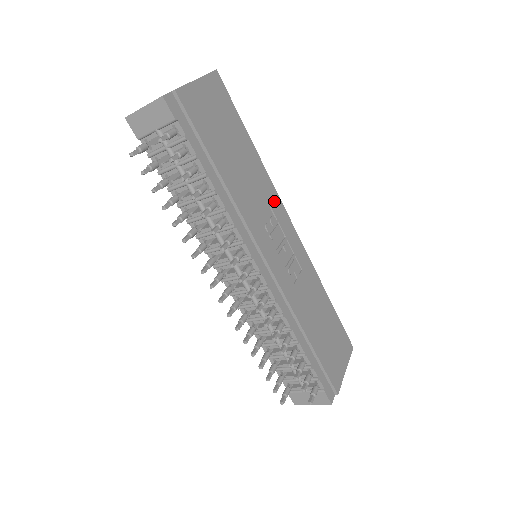
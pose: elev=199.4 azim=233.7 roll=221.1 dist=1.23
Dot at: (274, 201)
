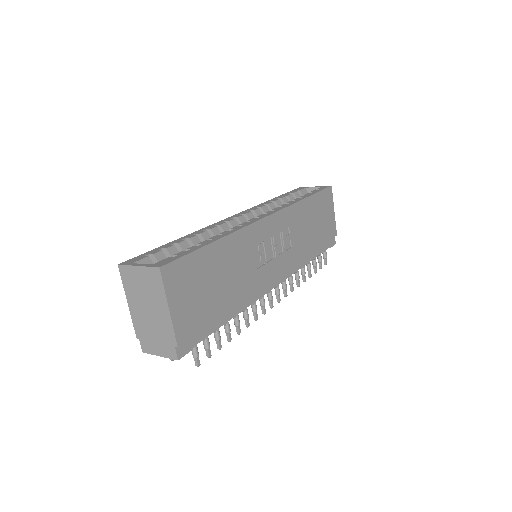
Dot at: (252, 236)
